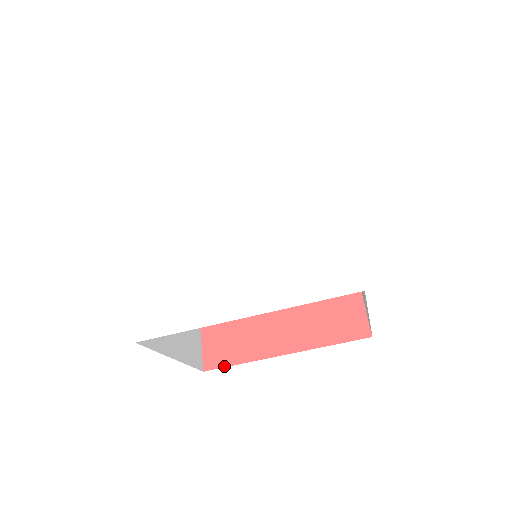
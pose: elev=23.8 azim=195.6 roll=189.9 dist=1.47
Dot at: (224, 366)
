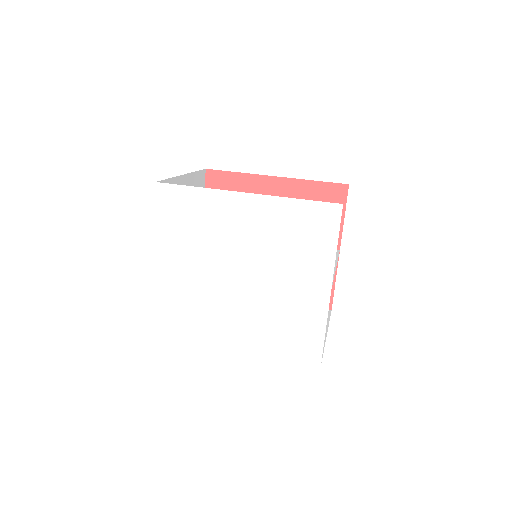
Dot at: occluded
